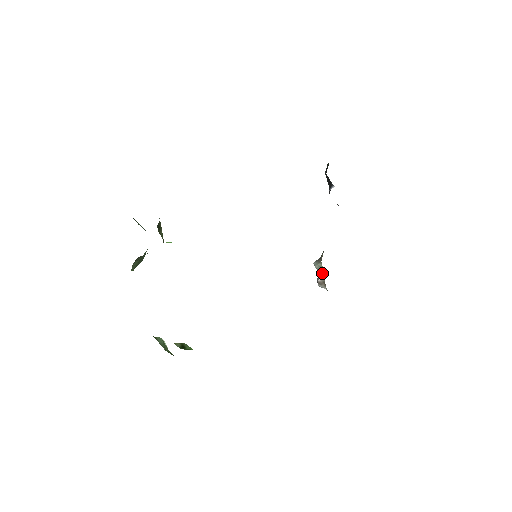
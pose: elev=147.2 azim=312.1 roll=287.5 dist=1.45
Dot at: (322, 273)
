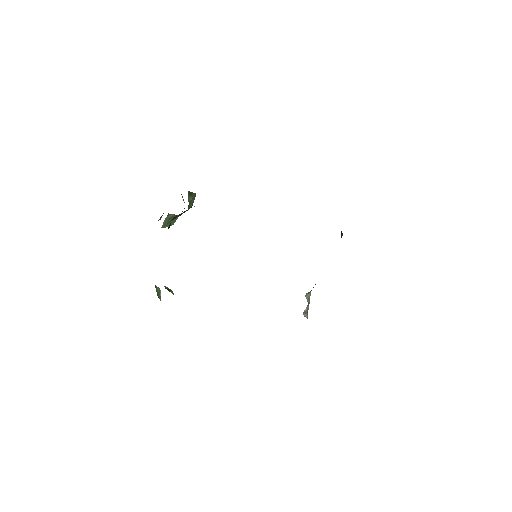
Dot at: (309, 302)
